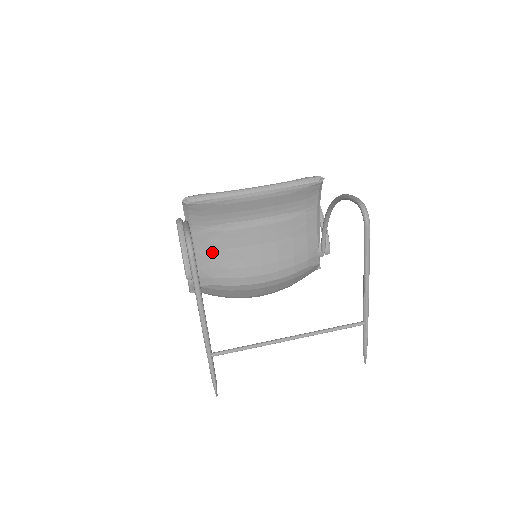
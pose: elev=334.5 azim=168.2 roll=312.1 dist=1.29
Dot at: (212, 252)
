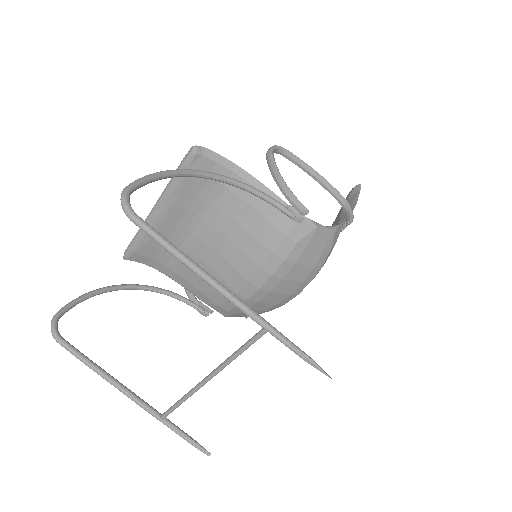
Dot at: (194, 283)
